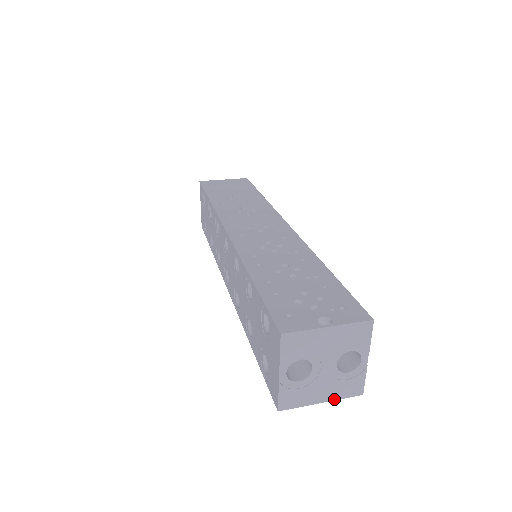
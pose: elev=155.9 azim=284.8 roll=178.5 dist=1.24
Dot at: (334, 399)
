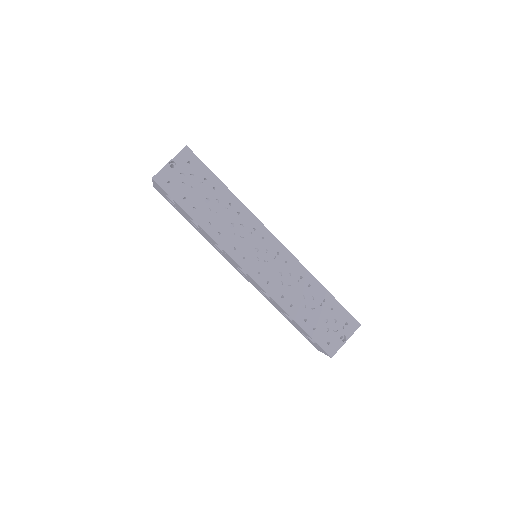
Dot at: occluded
